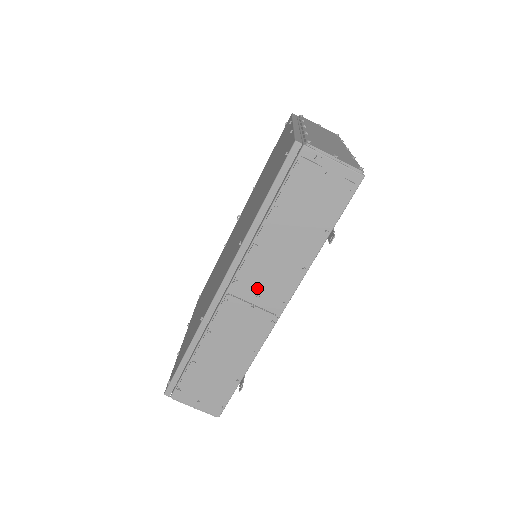
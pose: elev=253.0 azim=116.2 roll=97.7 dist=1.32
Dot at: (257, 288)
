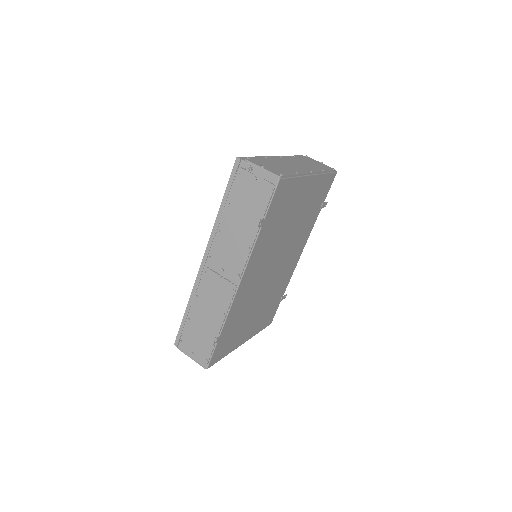
Dot at: (222, 263)
